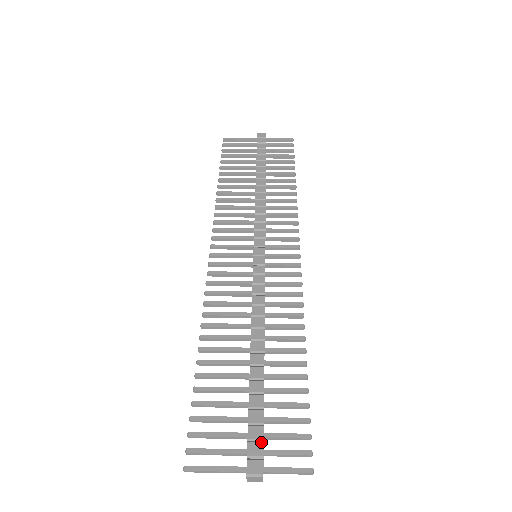
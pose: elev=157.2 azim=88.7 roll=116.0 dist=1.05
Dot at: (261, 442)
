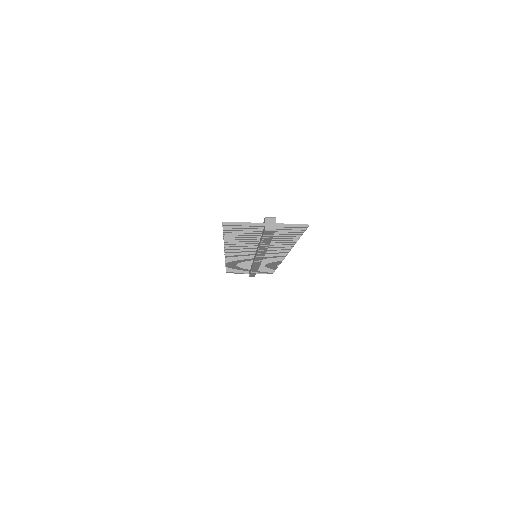
Dot at: occluded
